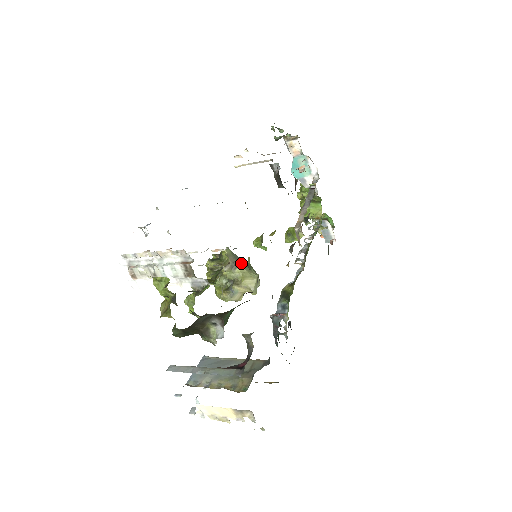
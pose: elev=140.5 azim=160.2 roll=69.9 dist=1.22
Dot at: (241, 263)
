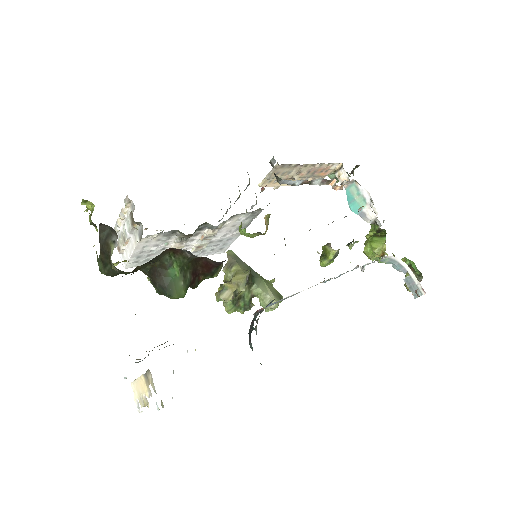
Dot at: (241, 264)
